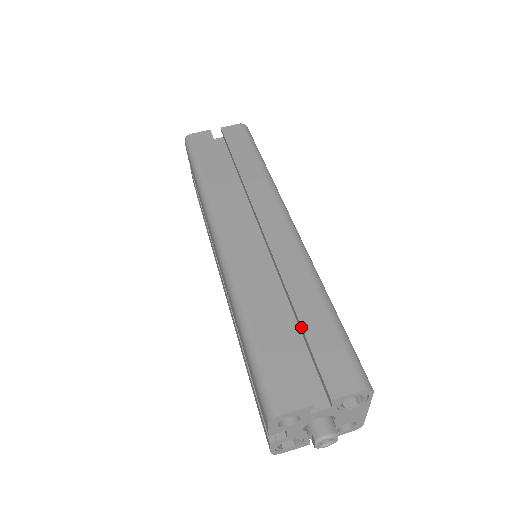
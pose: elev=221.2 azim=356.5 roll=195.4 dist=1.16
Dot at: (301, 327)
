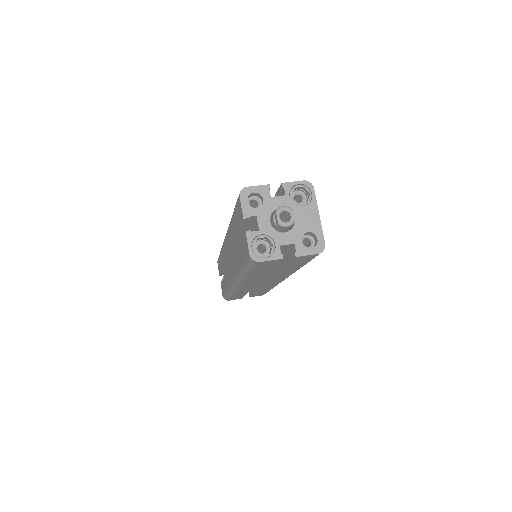
Dot at: occluded
